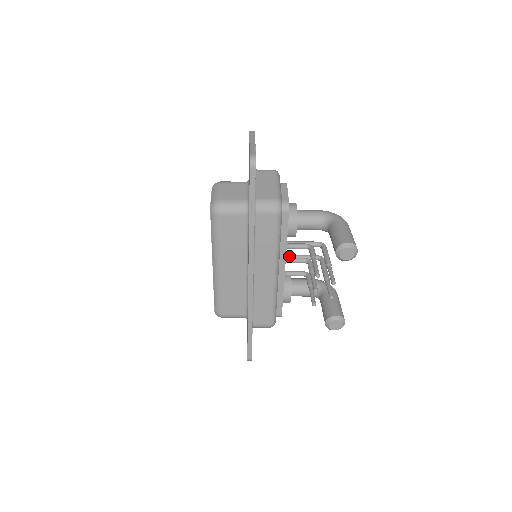
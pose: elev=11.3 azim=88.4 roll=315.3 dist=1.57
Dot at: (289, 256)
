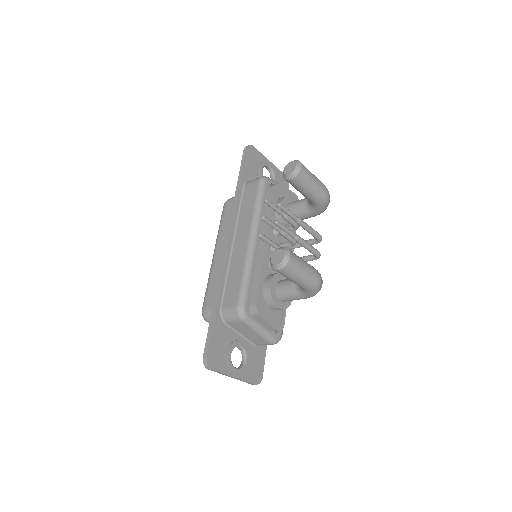
Dot at: occluded
